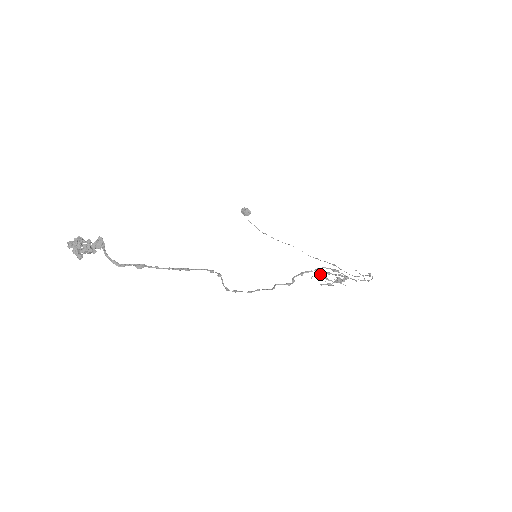
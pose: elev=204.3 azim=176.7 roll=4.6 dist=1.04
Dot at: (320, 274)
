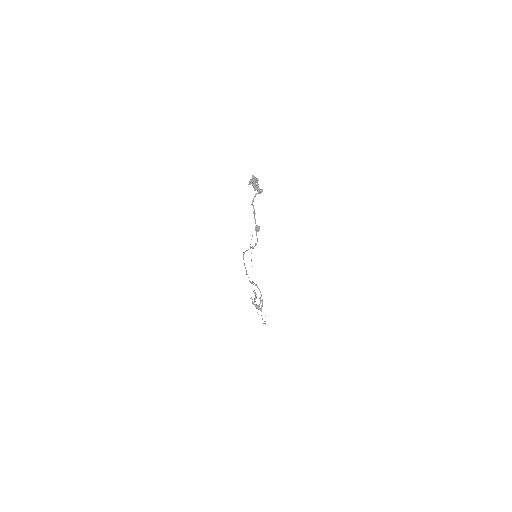
Dot at: (256, 294)
